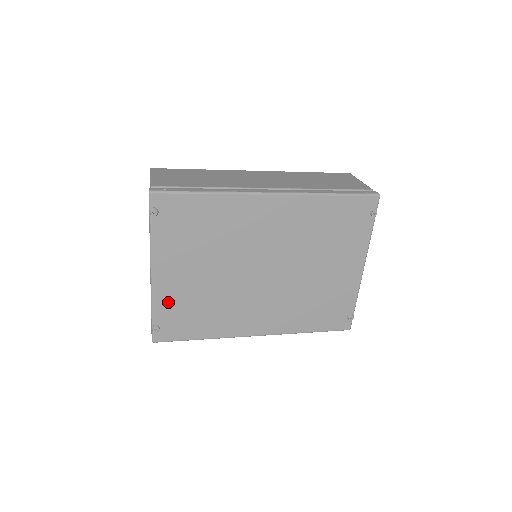
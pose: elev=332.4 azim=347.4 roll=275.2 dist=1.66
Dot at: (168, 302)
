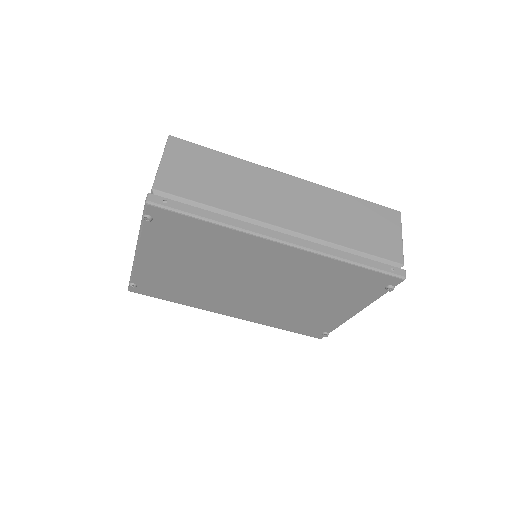
Dot at: (149, 275)
